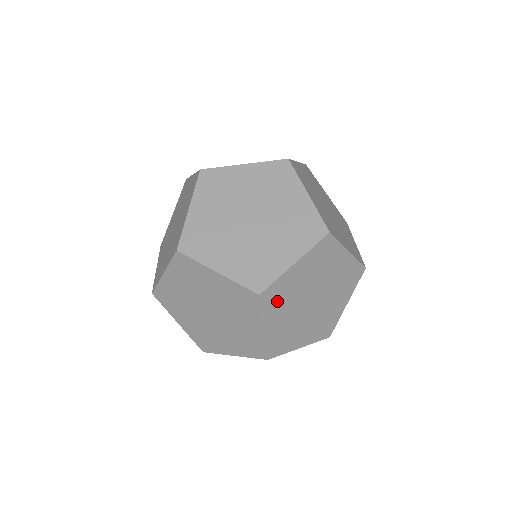
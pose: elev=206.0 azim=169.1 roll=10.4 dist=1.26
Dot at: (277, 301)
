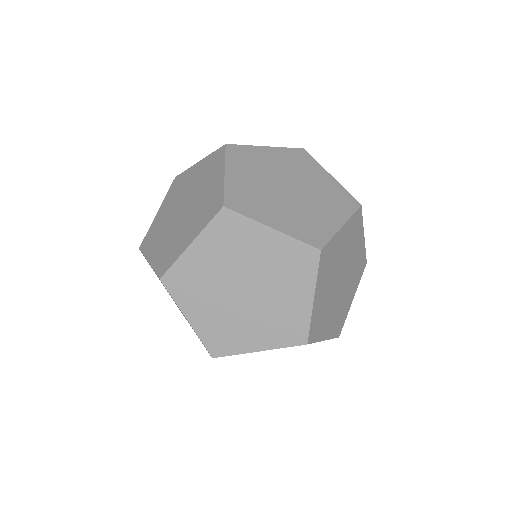
Dot at: (226, 237)
